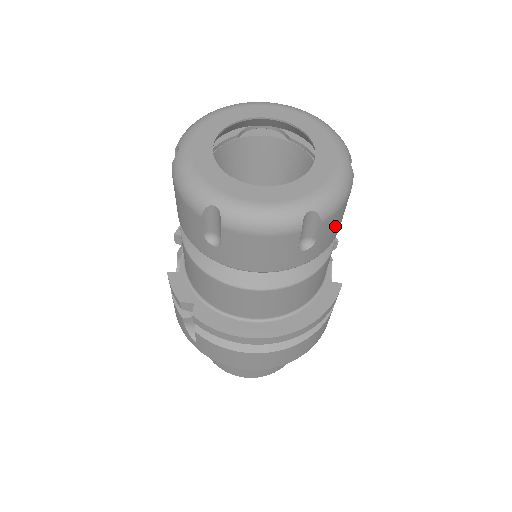
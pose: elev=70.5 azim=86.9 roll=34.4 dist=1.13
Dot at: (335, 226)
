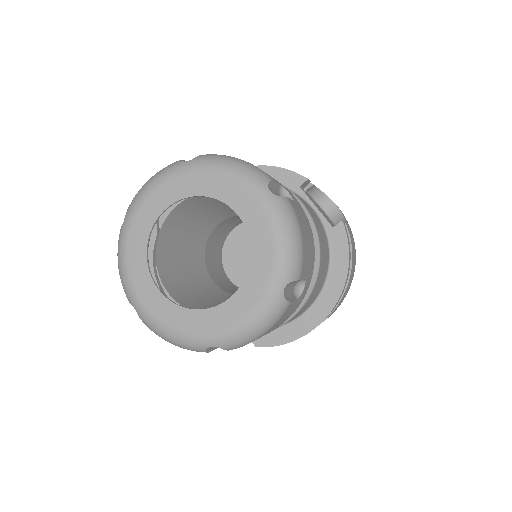
Dot at: (308, 247)
